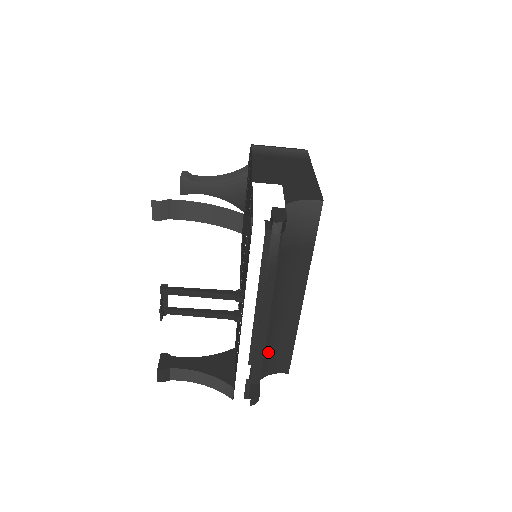
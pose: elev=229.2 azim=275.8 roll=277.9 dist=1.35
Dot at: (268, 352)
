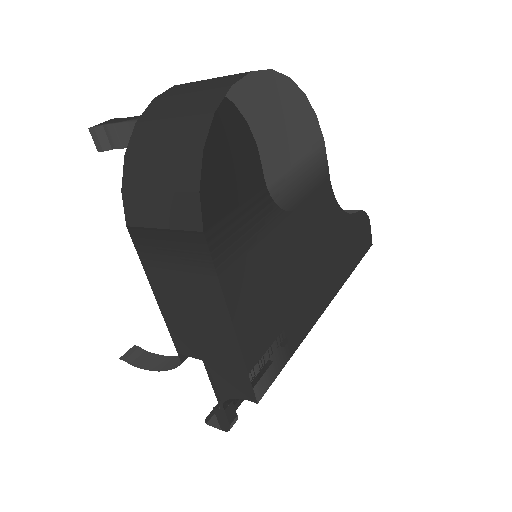
Dot at: occluded
